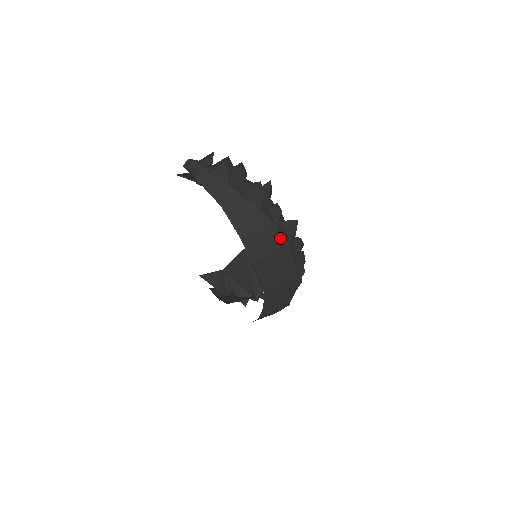
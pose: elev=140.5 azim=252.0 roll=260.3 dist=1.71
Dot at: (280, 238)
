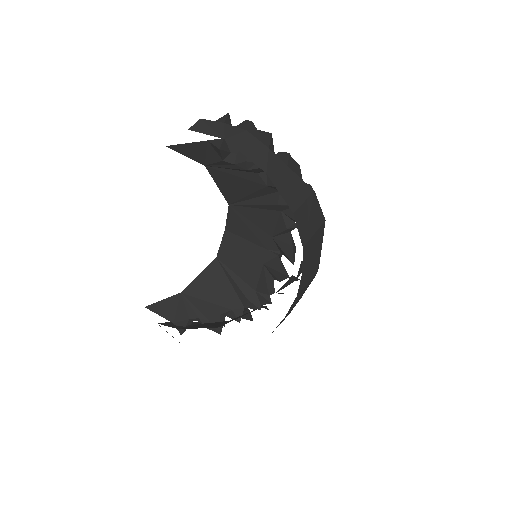
Dot at: (320, 216)
